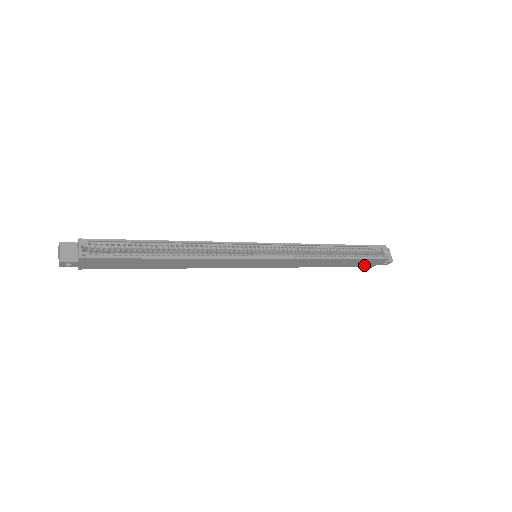
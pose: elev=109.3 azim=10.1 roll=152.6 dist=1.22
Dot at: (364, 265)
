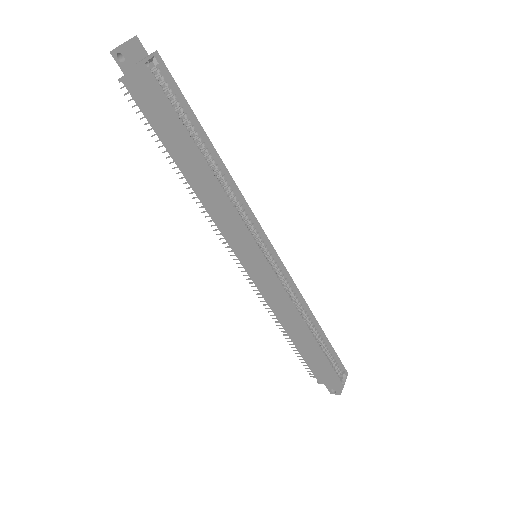
Dot at: (317, 372)
